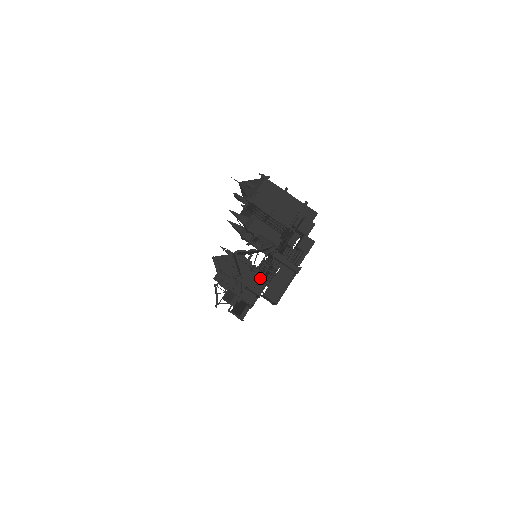
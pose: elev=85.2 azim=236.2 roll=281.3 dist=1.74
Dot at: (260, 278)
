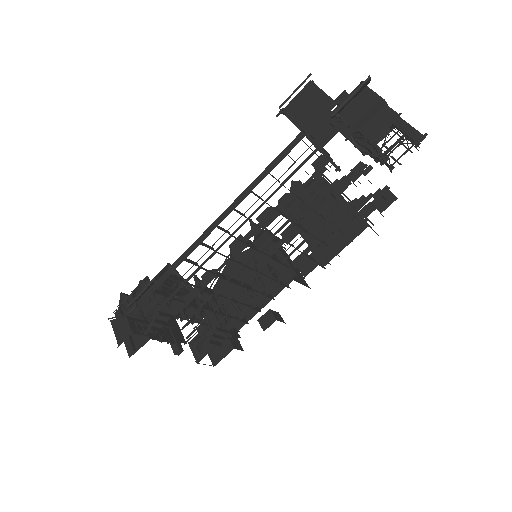
Dot at: occluded
